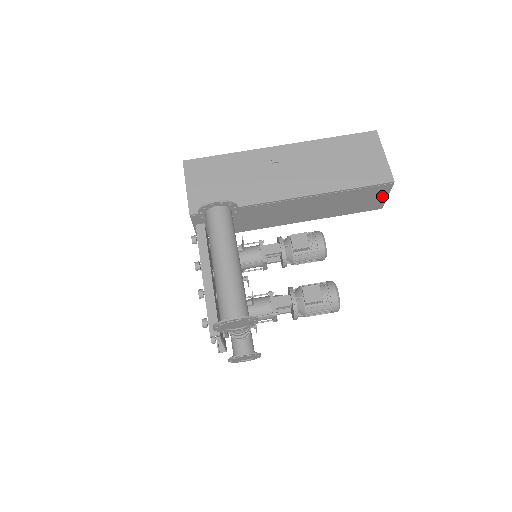
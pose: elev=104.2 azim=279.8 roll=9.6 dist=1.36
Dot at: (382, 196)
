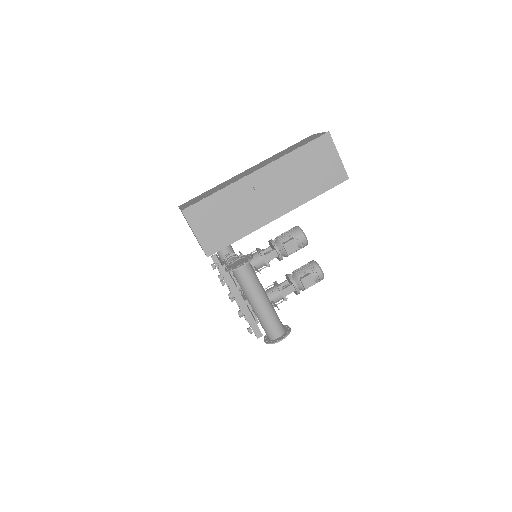
Dot at: occluded
